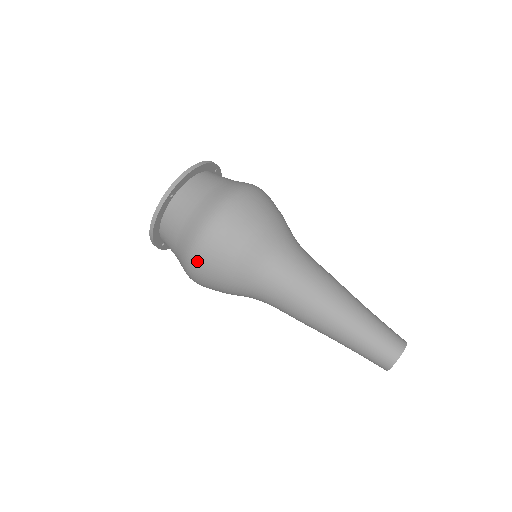
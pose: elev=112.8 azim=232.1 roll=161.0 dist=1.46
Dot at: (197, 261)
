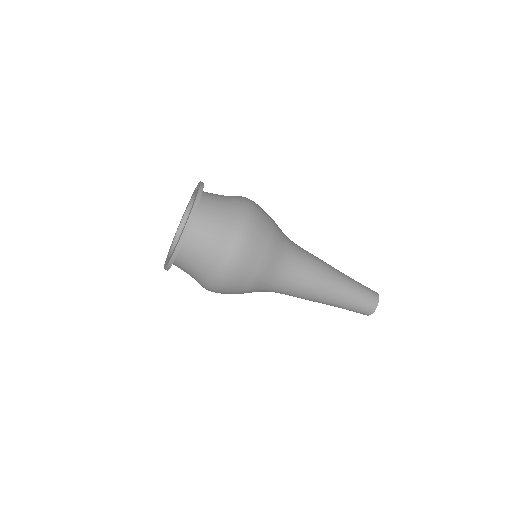
Dot at: occluded
